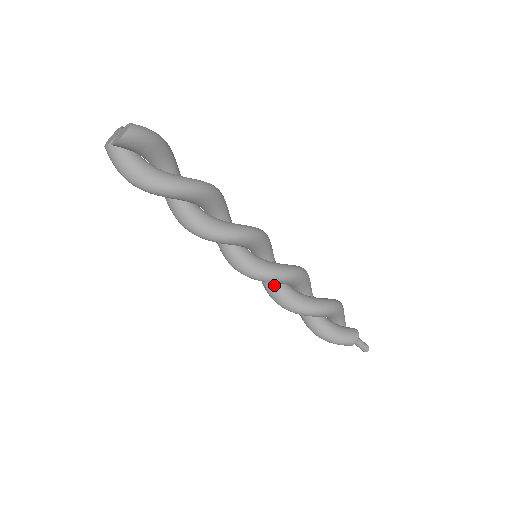
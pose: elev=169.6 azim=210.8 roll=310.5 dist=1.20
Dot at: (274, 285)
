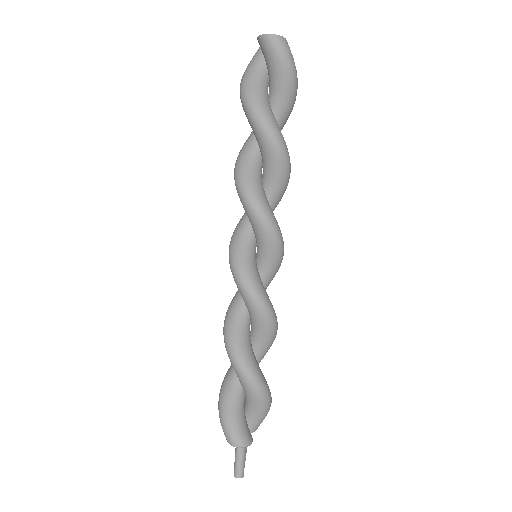
Dot at: (240, 299)
